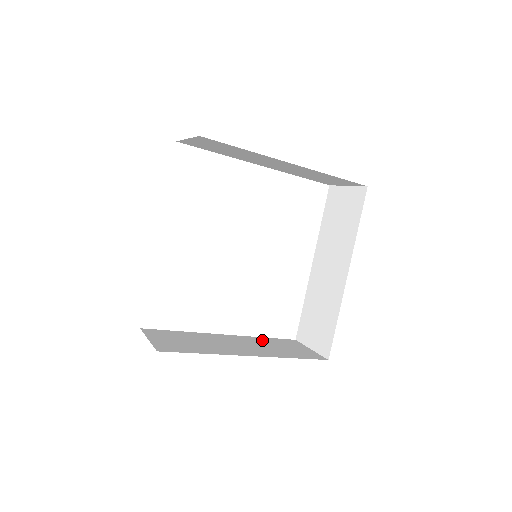
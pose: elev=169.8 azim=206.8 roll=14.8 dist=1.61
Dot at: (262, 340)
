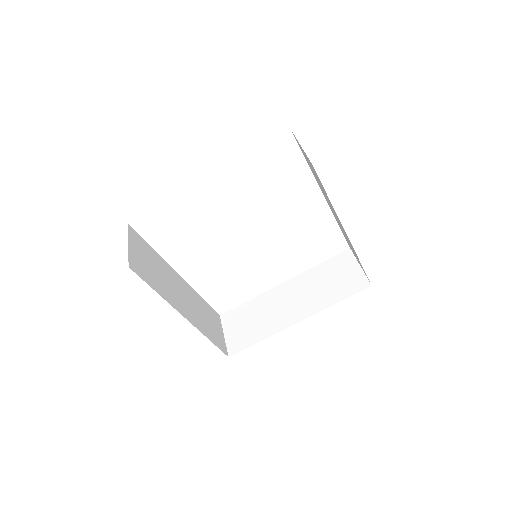
Dot at: (315, 274)
